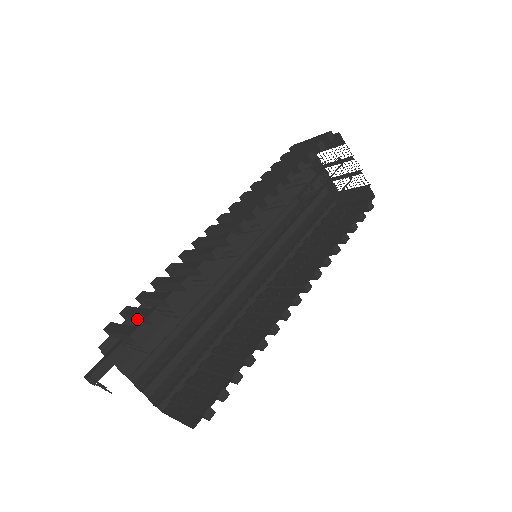
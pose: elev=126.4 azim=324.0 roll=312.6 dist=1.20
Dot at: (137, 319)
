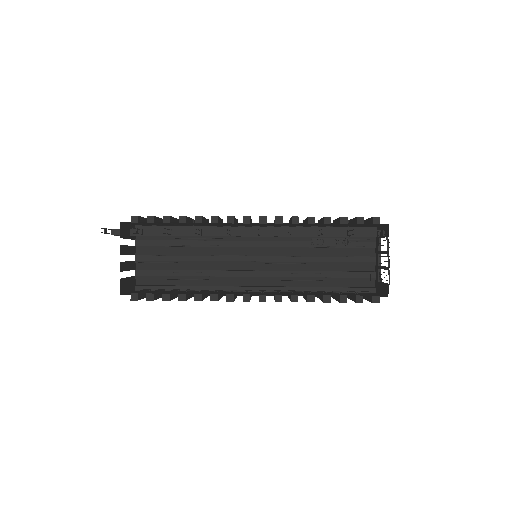
Dot at: occluded
